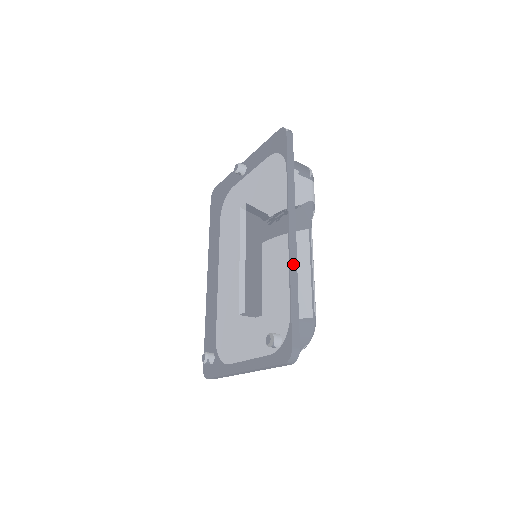
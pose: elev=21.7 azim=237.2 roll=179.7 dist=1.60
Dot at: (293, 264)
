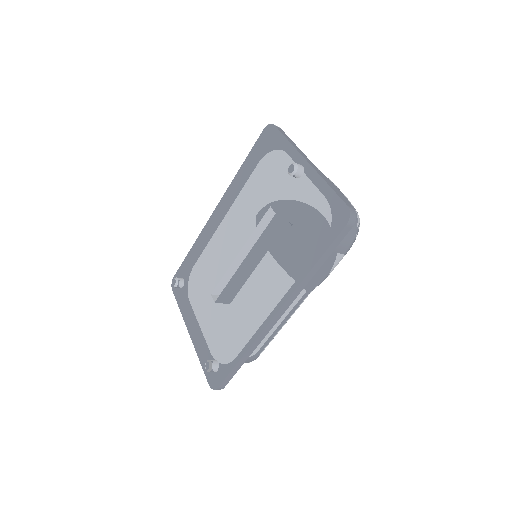
Dot at: (259, 340)
